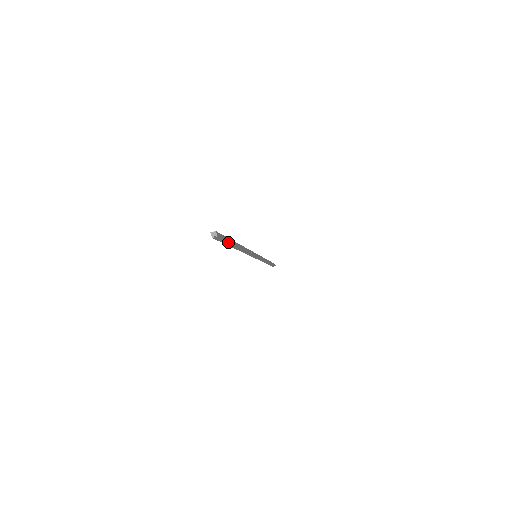
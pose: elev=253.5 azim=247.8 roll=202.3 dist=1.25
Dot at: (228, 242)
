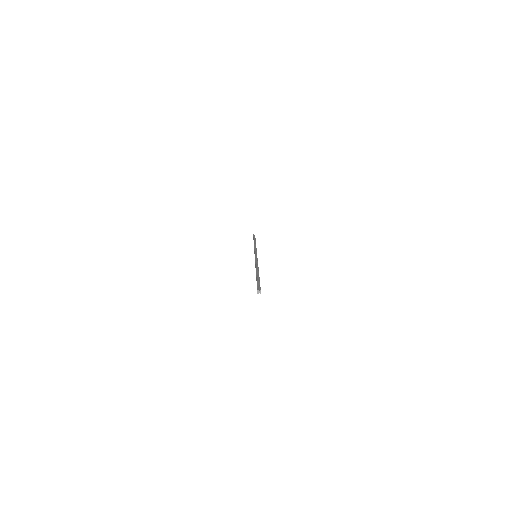
Dot at: occluded
